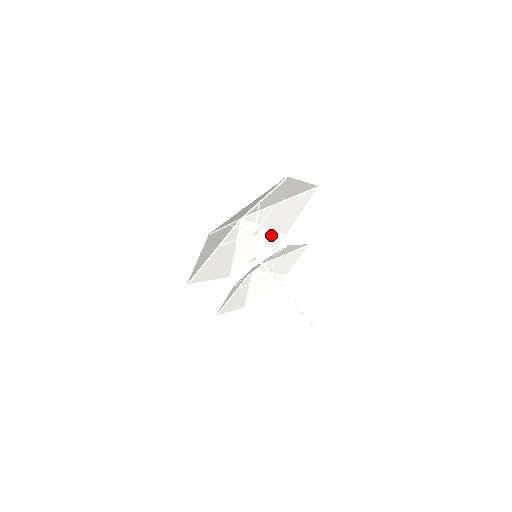
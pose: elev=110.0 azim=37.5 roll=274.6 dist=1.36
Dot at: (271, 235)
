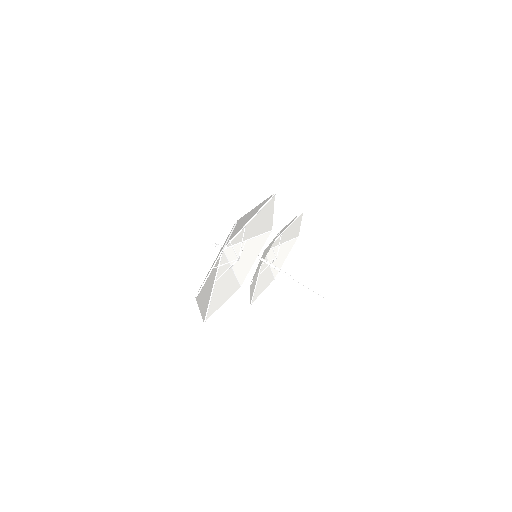
Dot at: (258, 240)
